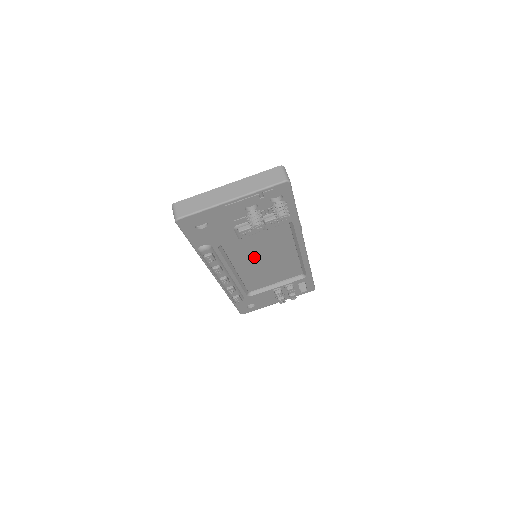
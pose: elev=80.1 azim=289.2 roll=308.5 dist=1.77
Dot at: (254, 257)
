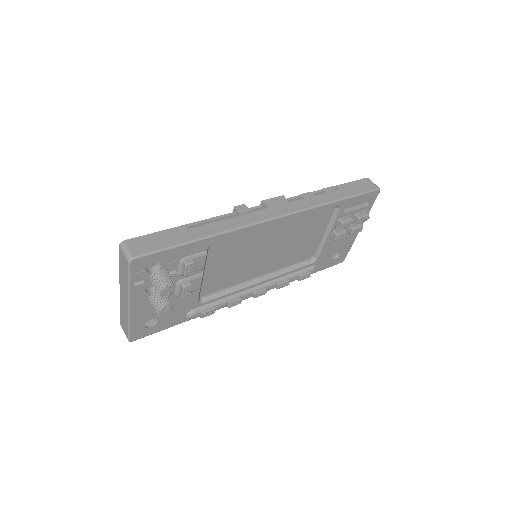
Dot at: (253, 262)
